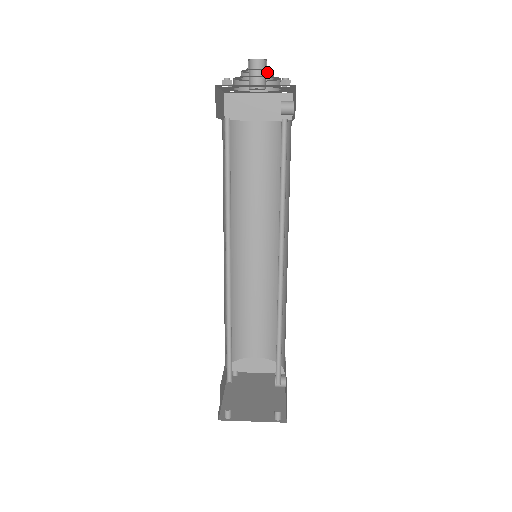
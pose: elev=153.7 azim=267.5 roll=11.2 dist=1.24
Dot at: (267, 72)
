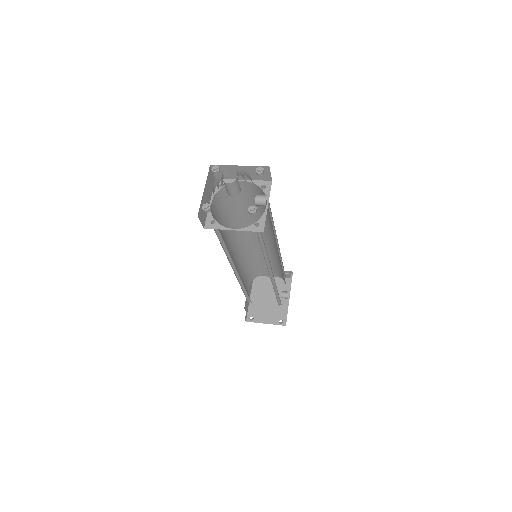
Dot at: occluded
